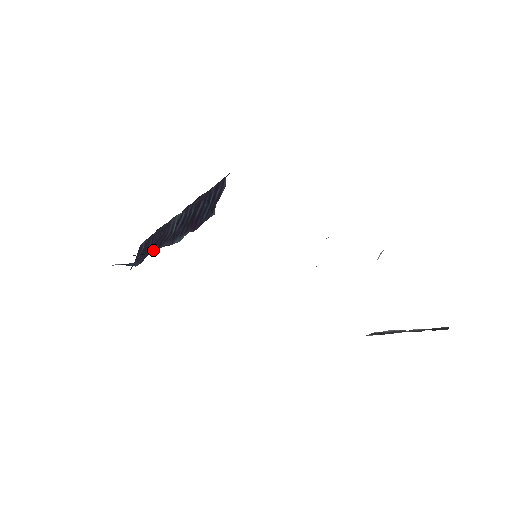
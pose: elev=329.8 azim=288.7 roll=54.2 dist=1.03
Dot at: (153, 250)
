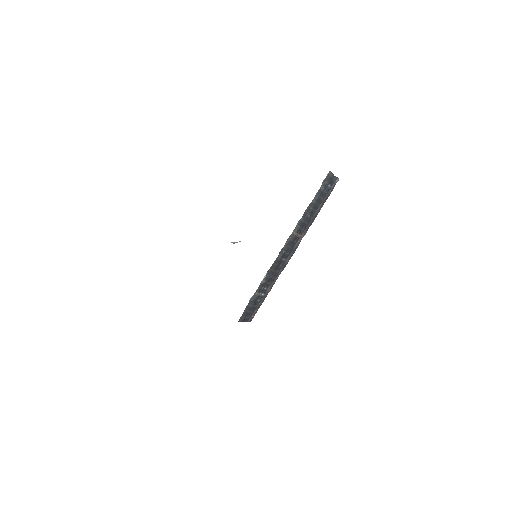
Dot at: occluded
